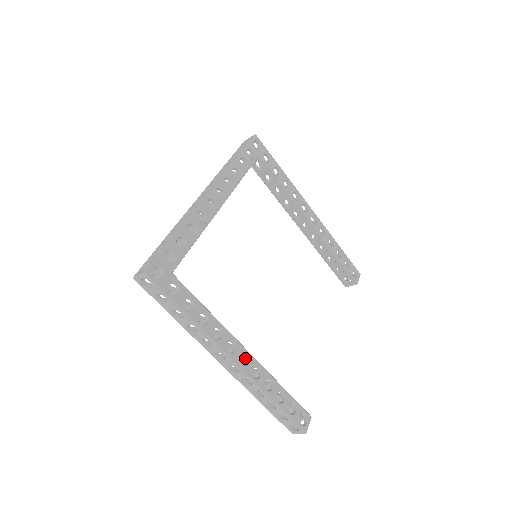
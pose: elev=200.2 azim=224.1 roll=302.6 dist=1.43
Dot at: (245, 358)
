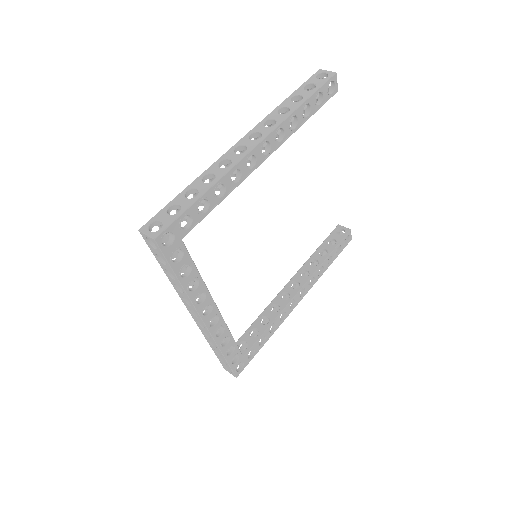
Dot at: (300, 287)
